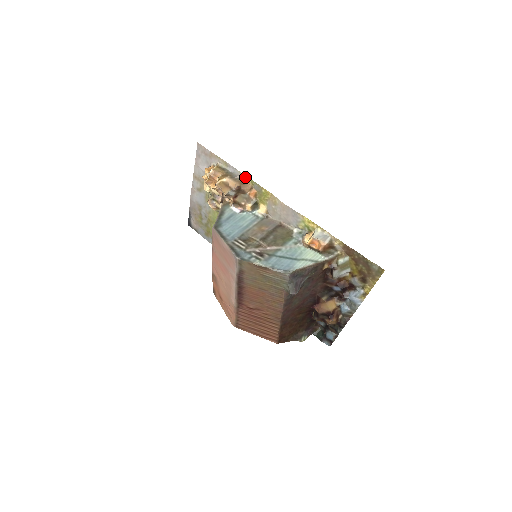
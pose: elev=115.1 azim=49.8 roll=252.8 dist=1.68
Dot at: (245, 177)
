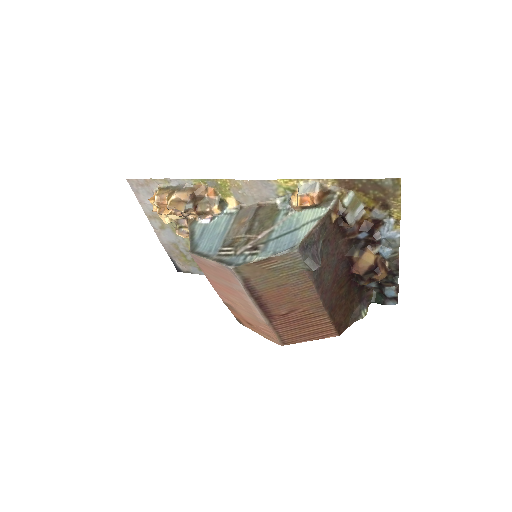
Dot at: (193, 181)
